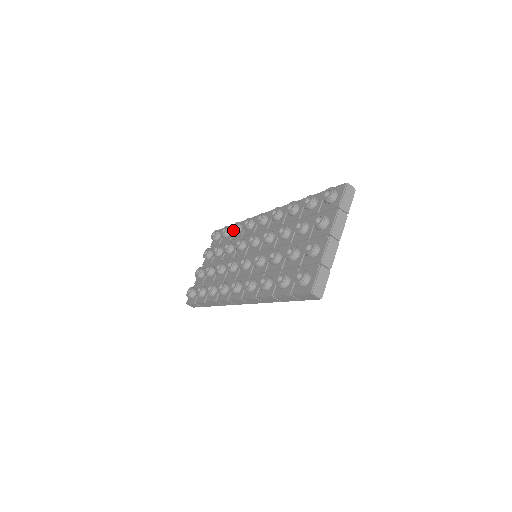
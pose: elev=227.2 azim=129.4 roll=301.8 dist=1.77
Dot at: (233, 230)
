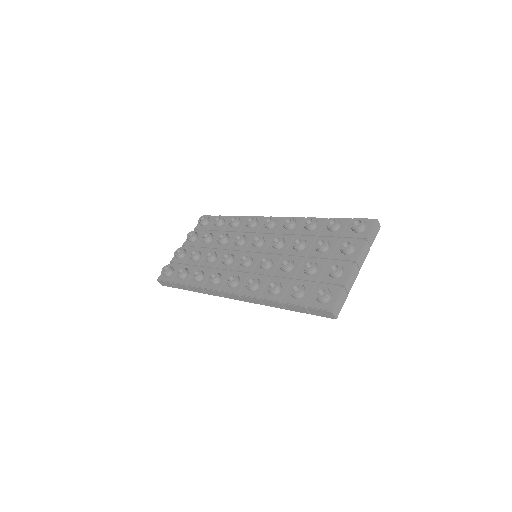
Dot at: (231, 222)
